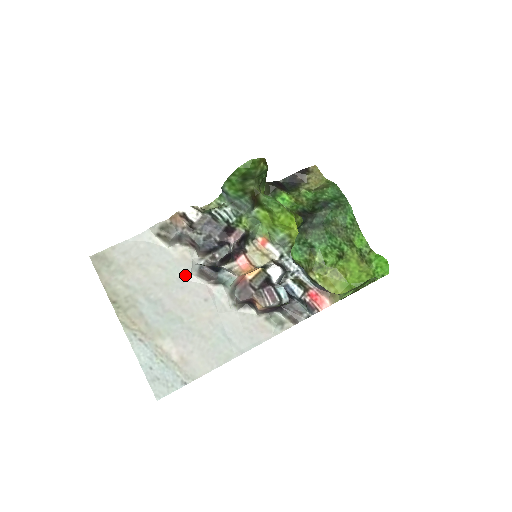
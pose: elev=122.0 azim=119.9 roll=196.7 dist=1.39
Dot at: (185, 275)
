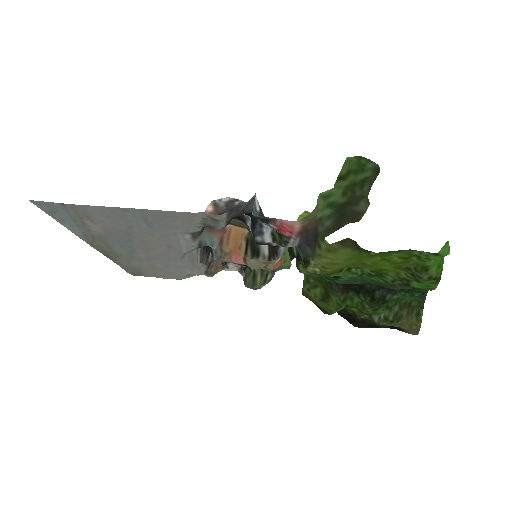
Dot at: (177, 260)
